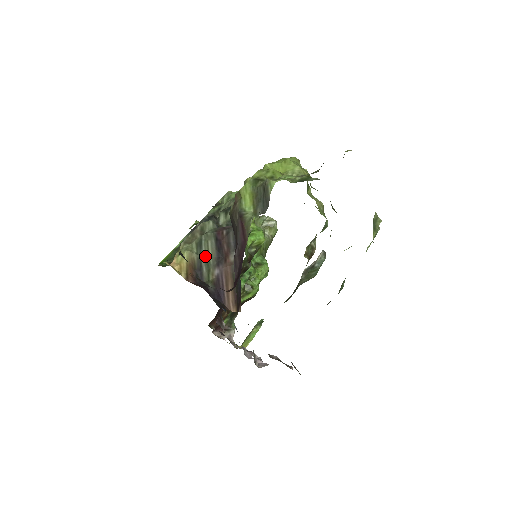
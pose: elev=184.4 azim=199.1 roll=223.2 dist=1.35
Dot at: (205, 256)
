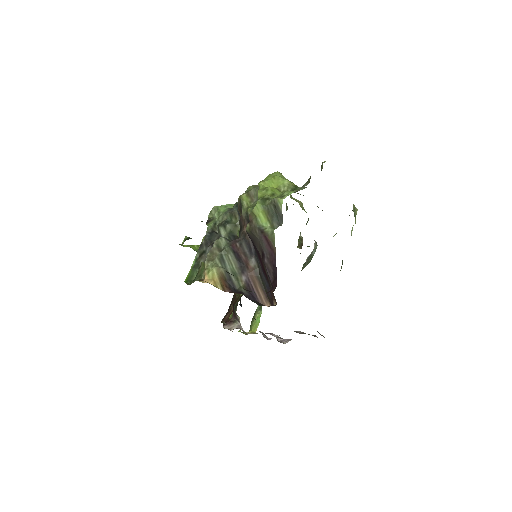
Dot at: (230, 268)
